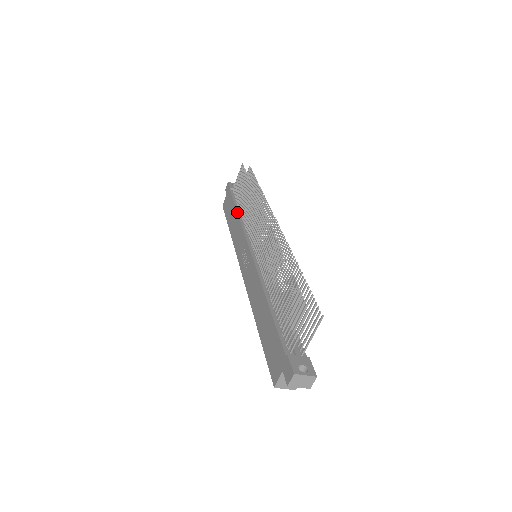
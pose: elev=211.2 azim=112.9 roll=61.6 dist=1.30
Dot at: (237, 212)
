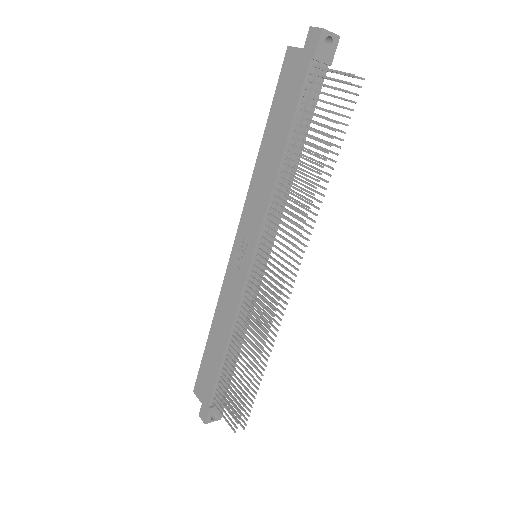
Dot at: (282, 157)
